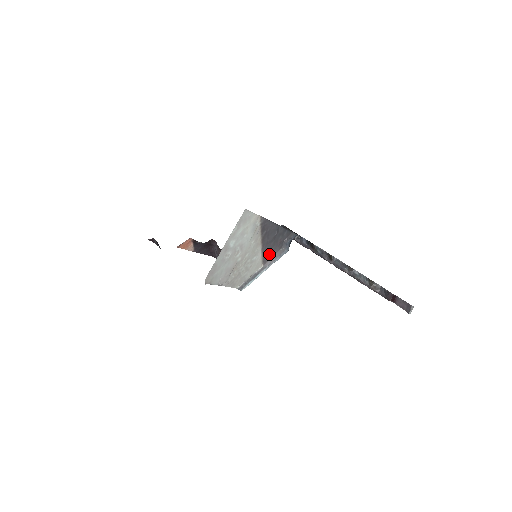
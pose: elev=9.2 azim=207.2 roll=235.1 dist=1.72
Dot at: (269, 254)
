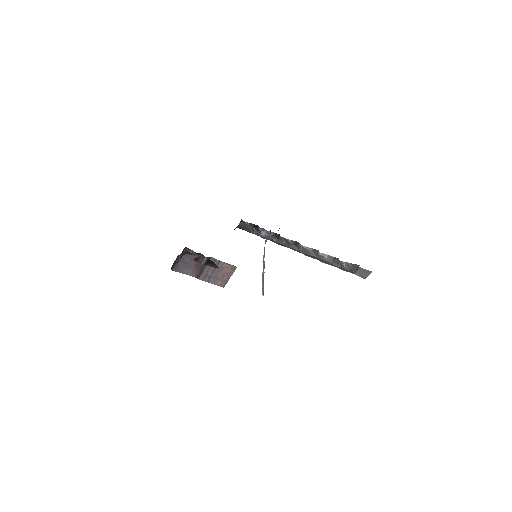
Dot at: occluded
